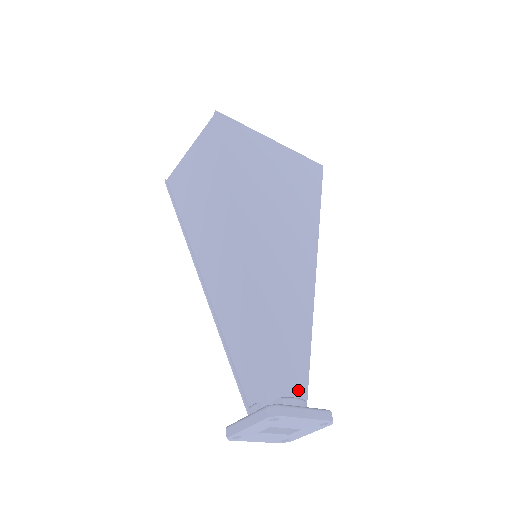
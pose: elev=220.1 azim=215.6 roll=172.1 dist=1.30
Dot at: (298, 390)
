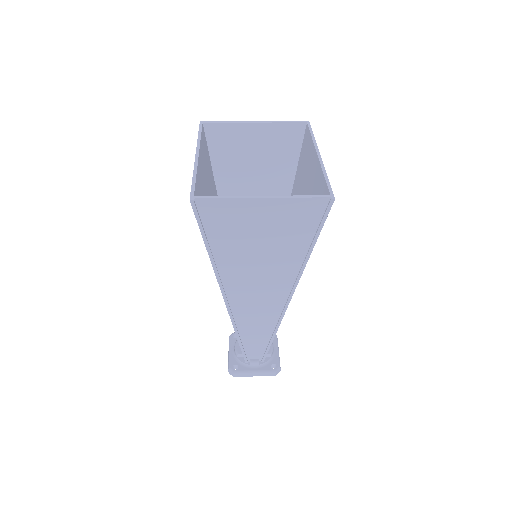
Dot at: occluded
